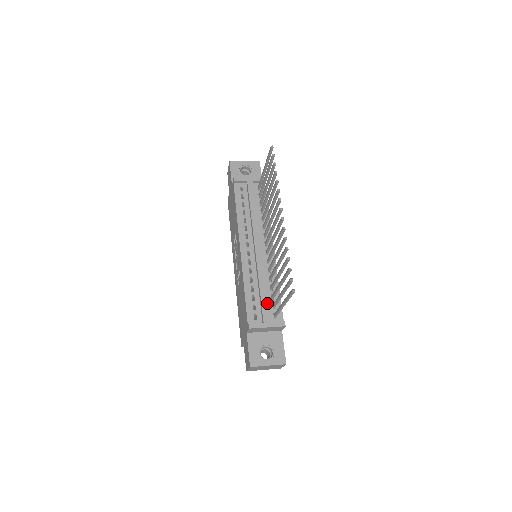
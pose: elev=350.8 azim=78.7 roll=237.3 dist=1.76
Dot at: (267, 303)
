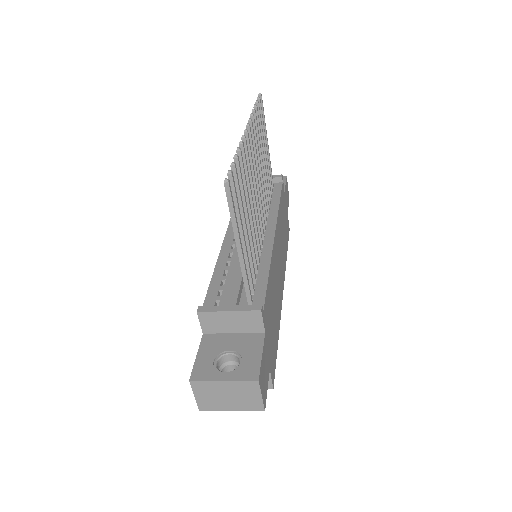
Dot at: (239, 283)
